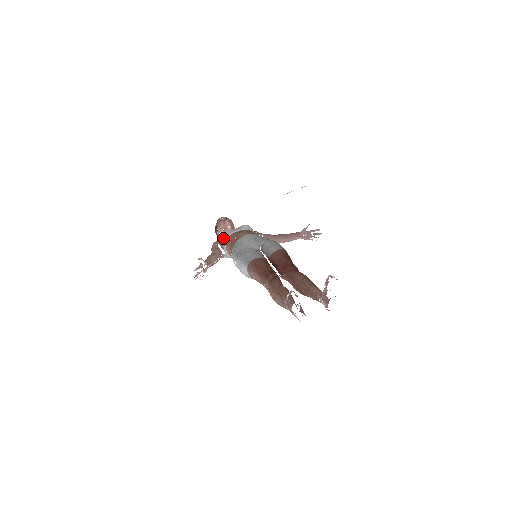
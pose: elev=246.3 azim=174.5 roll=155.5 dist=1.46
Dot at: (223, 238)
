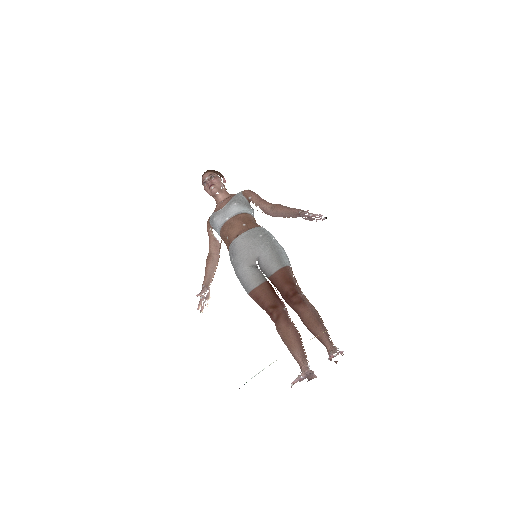
Dot at: occluded
